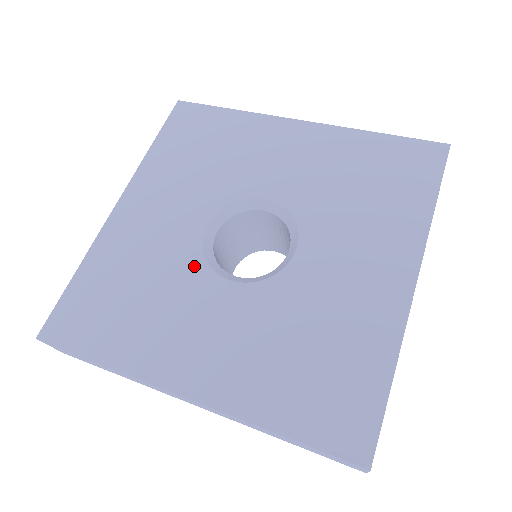
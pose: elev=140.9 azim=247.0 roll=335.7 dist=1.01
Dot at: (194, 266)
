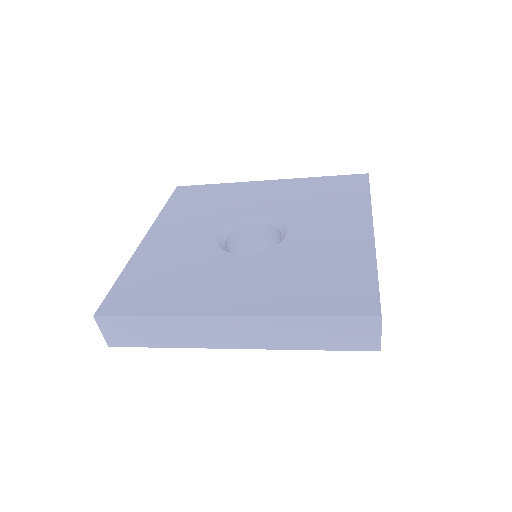
Dot at: (215, 254)
